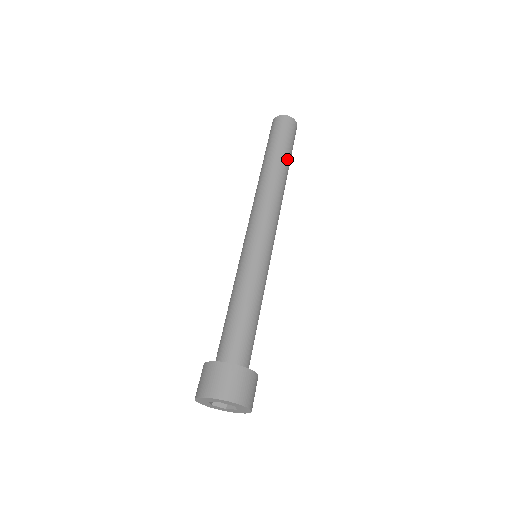
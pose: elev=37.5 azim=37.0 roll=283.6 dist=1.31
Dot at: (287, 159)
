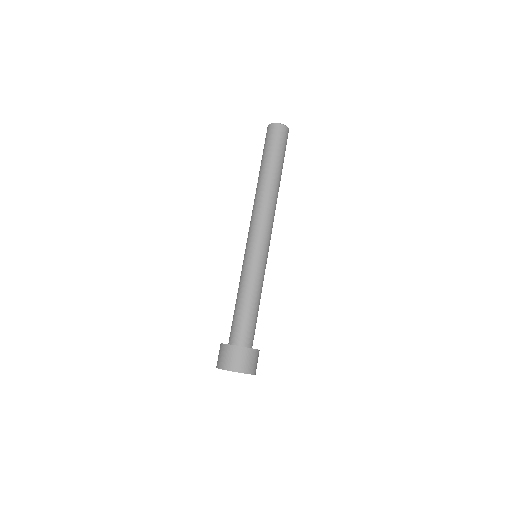
Dot at: (274, 165)
